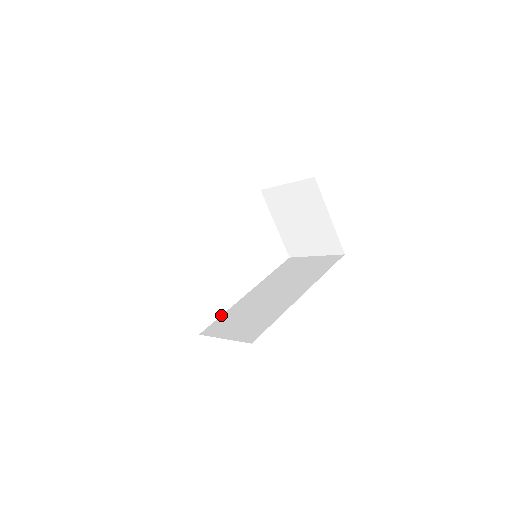
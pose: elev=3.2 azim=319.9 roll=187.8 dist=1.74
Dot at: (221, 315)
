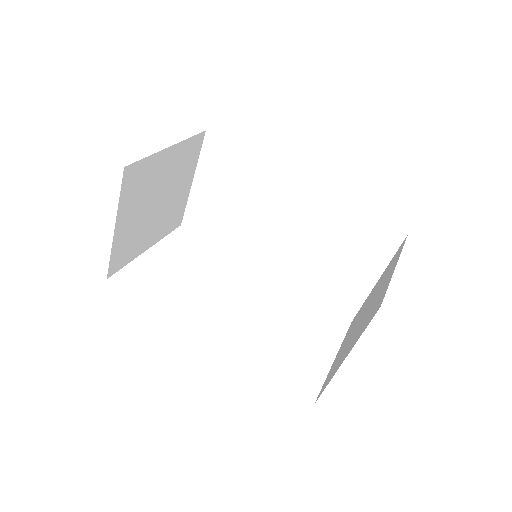
Dot at: occluded
